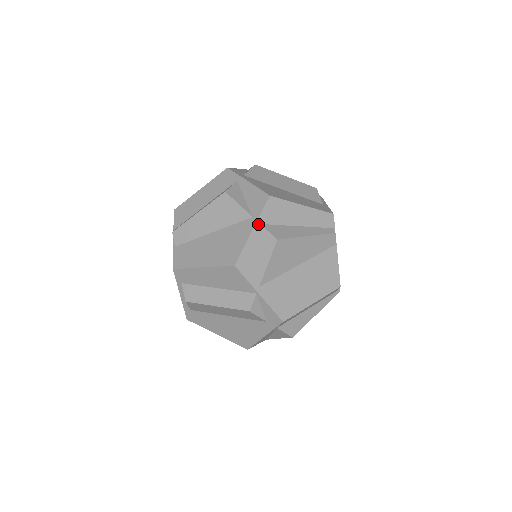
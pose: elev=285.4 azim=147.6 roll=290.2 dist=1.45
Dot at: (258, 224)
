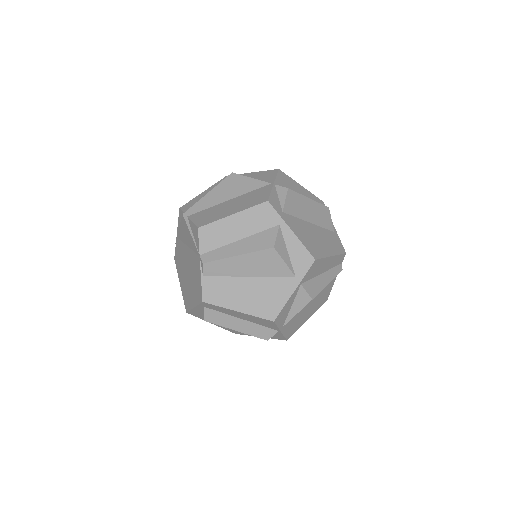
Dot at: (299, 285)
